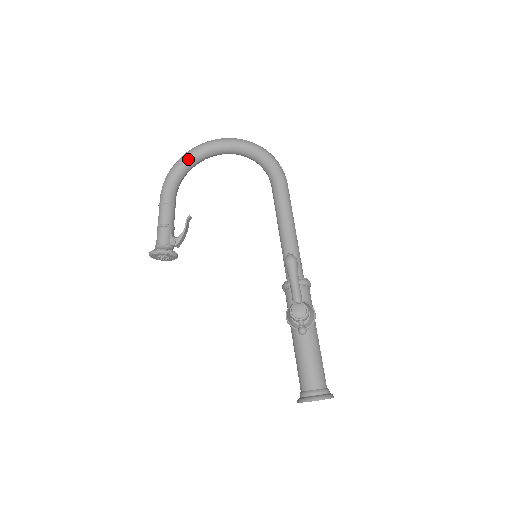
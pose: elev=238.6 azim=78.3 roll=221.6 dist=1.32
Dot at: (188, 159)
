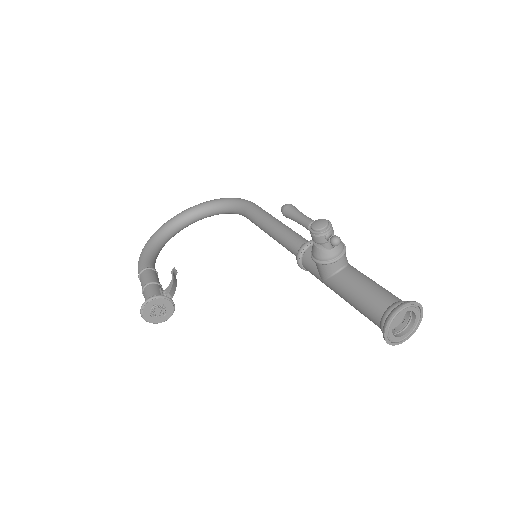
Dot at: (156, 235)
